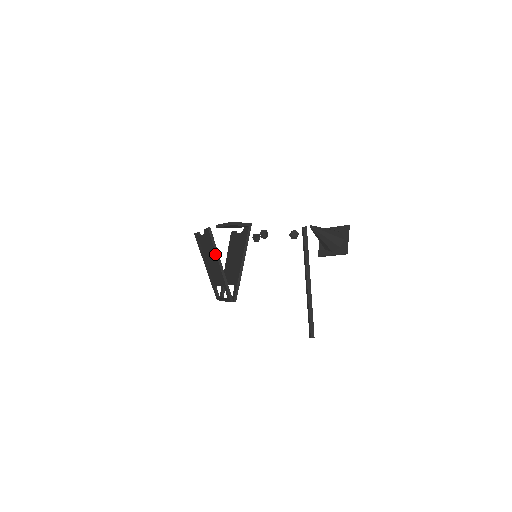
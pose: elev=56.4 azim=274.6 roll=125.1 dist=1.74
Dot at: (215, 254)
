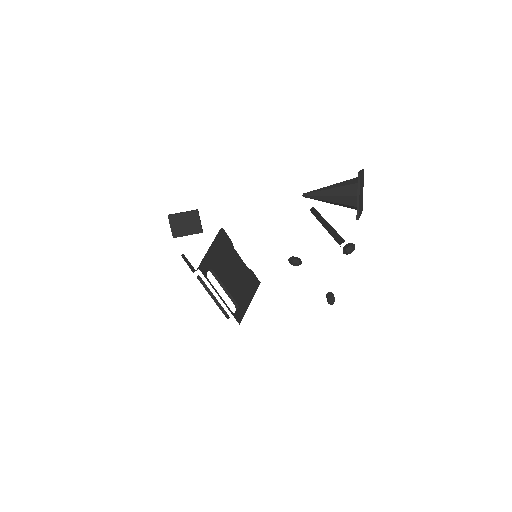
Dot at: occluded
